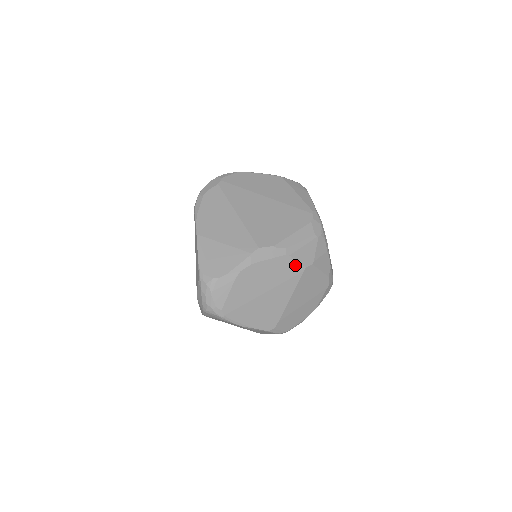
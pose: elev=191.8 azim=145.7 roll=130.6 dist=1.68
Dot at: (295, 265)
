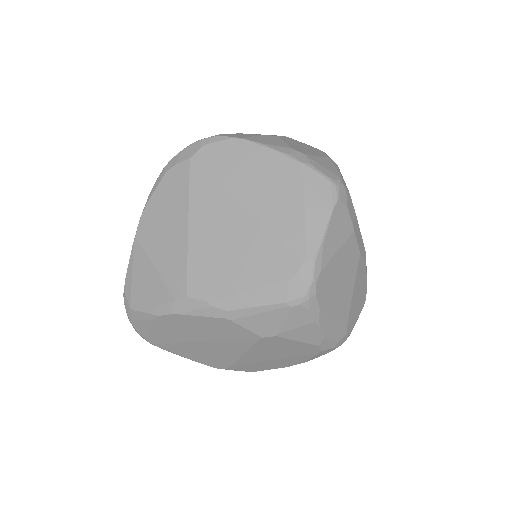
Dot at: (243, 331)
